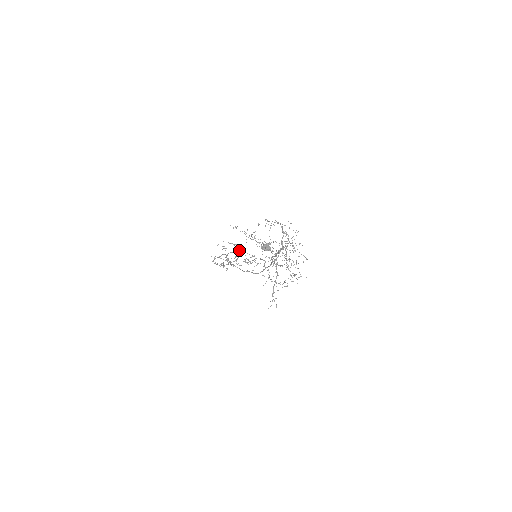
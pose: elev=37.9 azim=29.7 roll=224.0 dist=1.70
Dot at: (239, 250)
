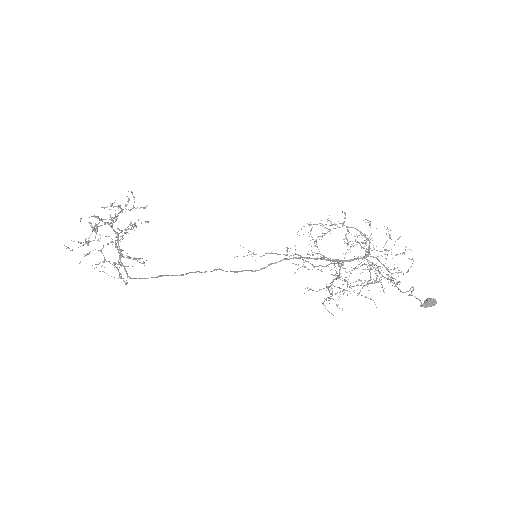
Dot at: (113, 221)
